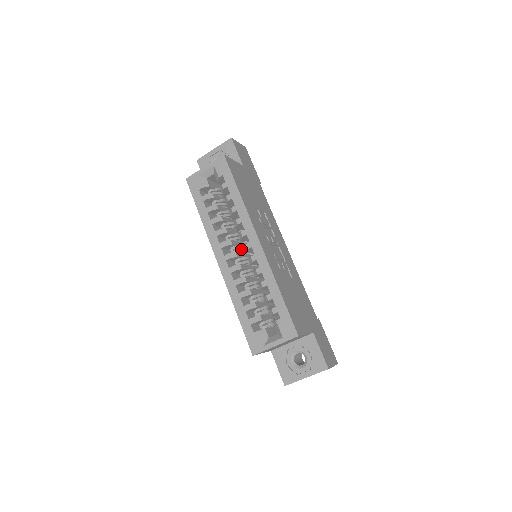
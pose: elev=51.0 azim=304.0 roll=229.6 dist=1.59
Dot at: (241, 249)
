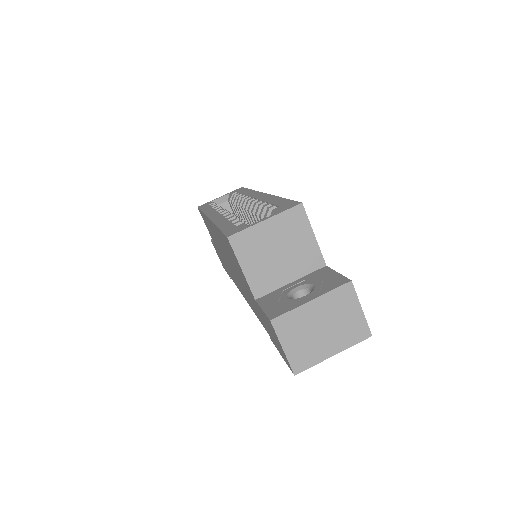
Dot at: occluded
